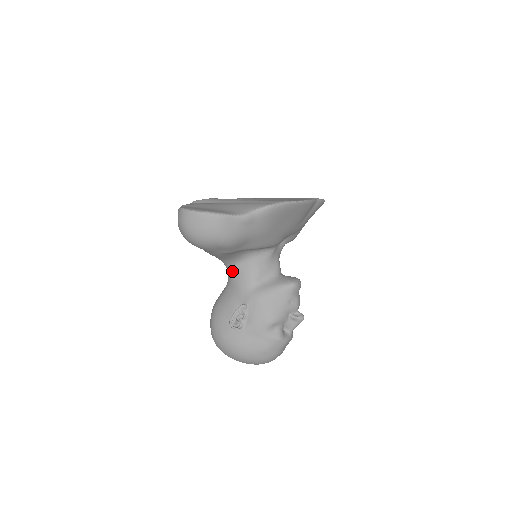
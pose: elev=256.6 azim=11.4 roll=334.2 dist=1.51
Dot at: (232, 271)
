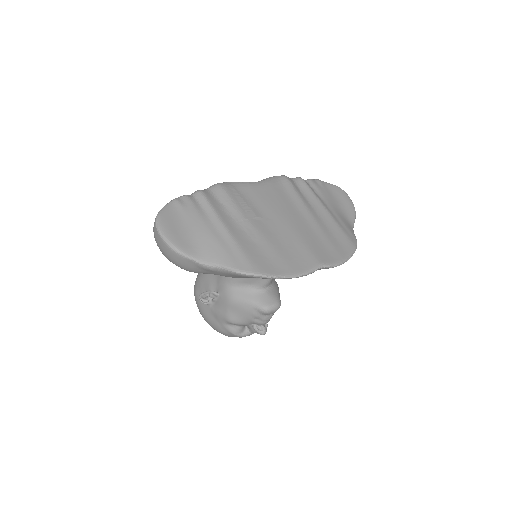
Dot at: occluded
